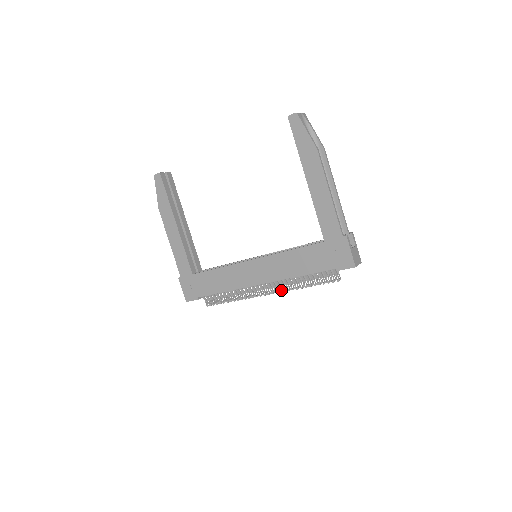
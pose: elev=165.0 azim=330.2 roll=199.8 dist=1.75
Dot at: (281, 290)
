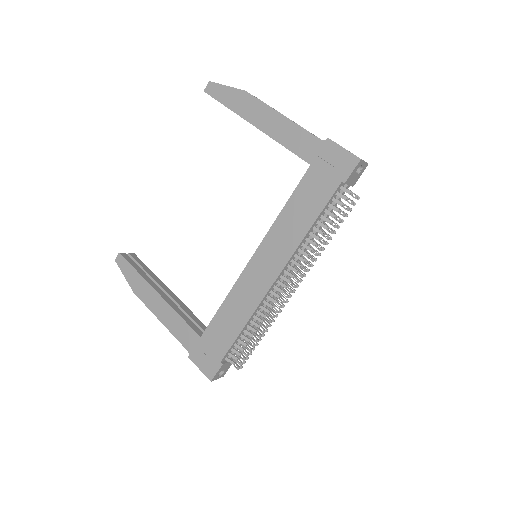
Dot at: (305, 268)
